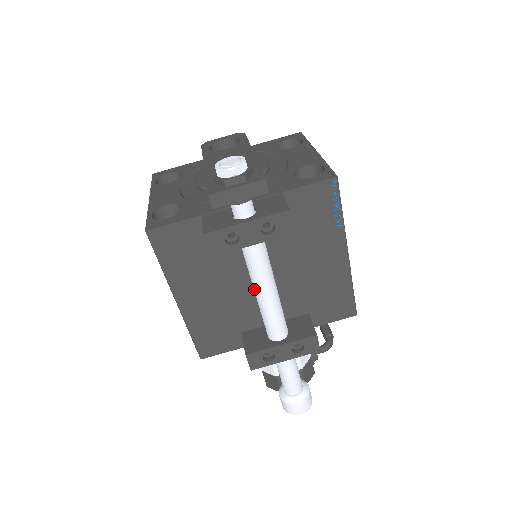
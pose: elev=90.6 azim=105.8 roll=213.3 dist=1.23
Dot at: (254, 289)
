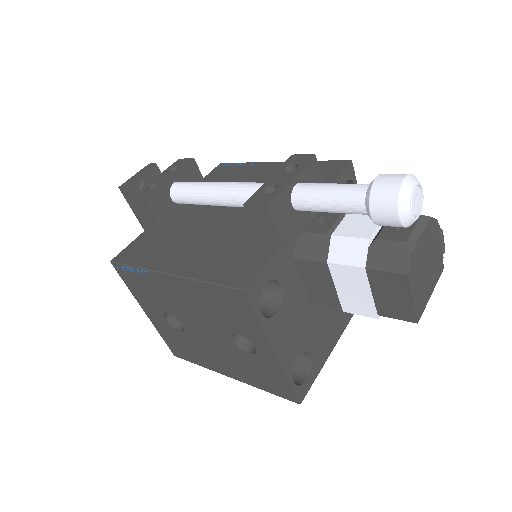
Dot at: (210, 197)
